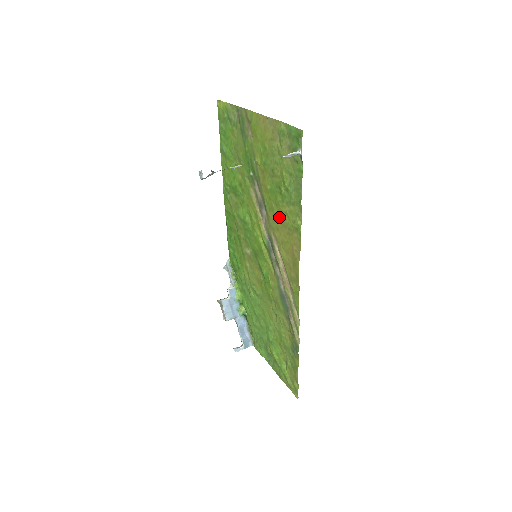
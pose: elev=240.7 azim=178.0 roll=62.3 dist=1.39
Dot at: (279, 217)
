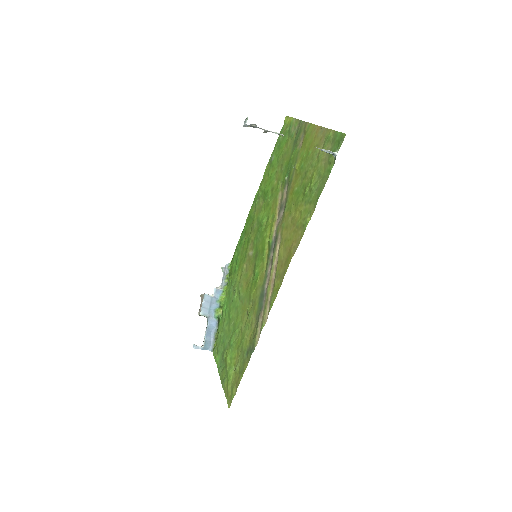
Dot at: (293, 216)
